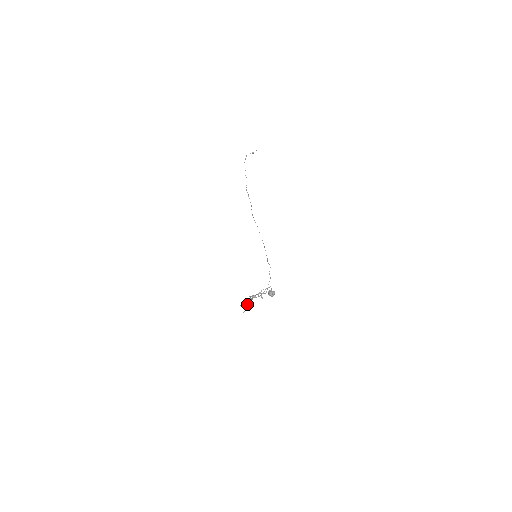
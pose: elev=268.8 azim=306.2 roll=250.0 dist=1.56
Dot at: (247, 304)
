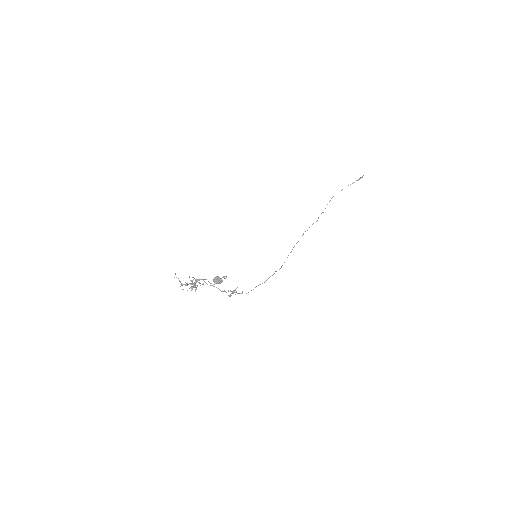
Dot at: occluded
